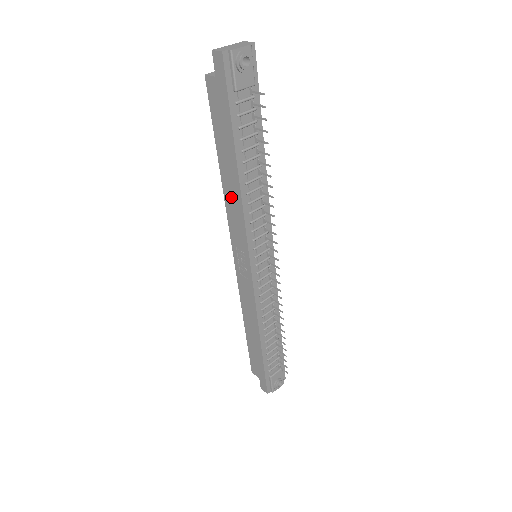
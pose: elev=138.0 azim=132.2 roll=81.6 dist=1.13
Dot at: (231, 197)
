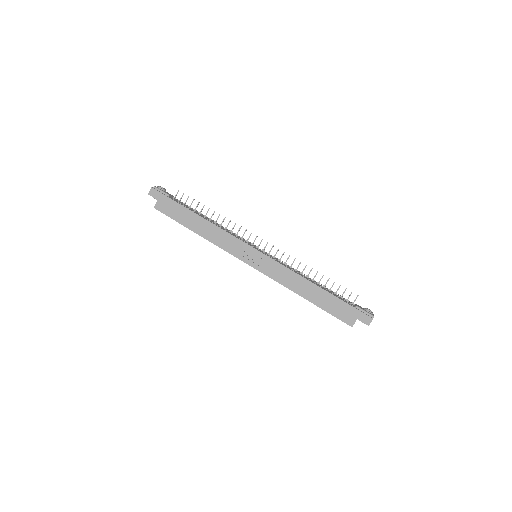
Dot at: (212, 235)
